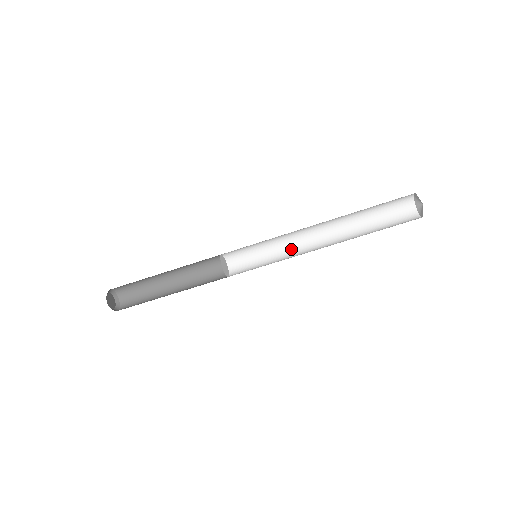
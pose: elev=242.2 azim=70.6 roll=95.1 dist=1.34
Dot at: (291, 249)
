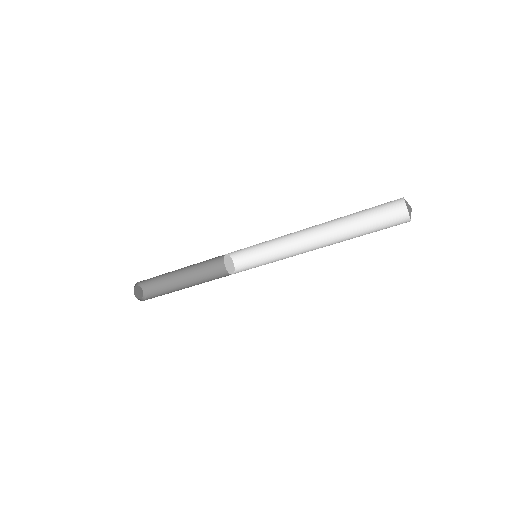
Dot at: (287, 242)
